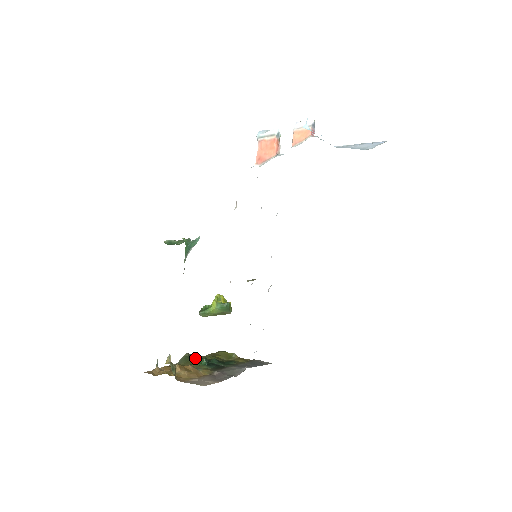
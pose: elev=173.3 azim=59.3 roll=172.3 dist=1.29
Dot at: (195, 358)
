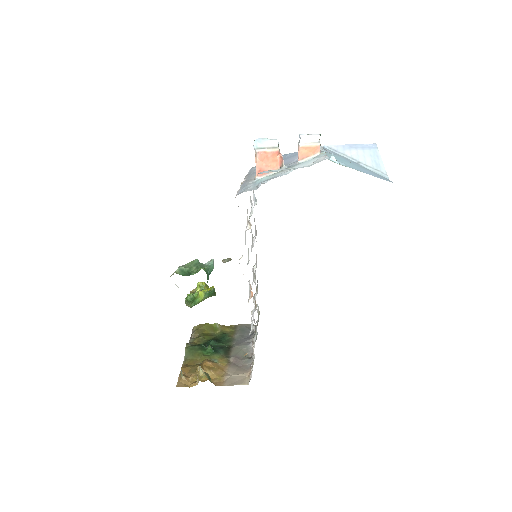
Dot at: (199, 348)
